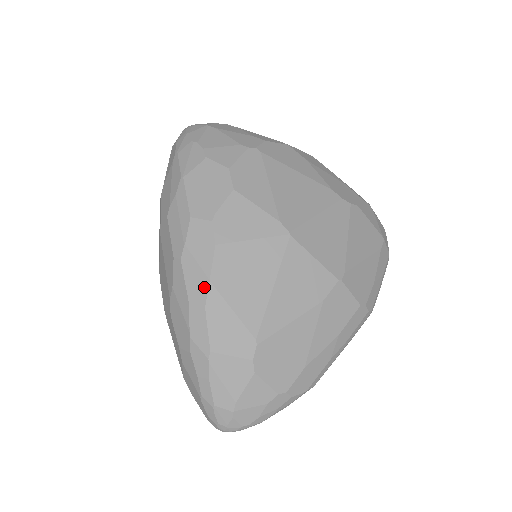
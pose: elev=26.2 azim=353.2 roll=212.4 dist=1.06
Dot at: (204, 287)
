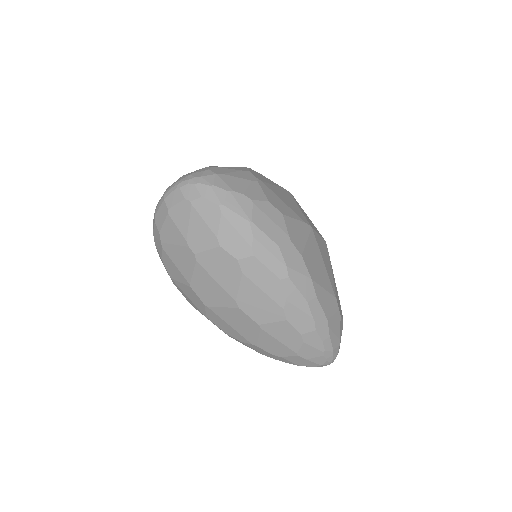
Dot at: (311, 285)
